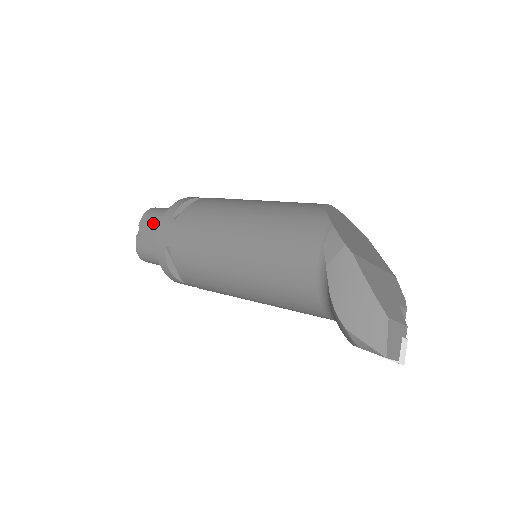
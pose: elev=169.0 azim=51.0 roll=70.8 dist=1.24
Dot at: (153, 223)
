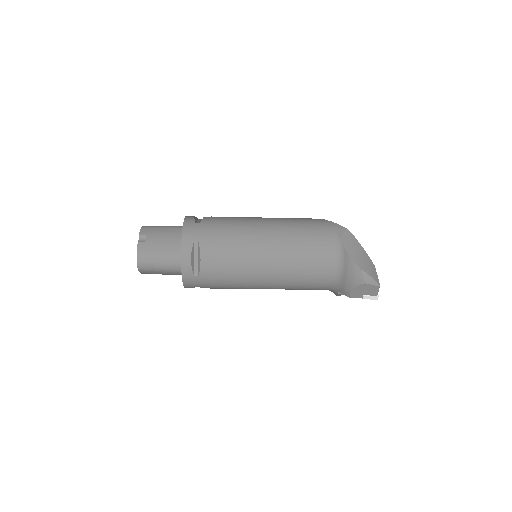
Dot at: (159, 232)
